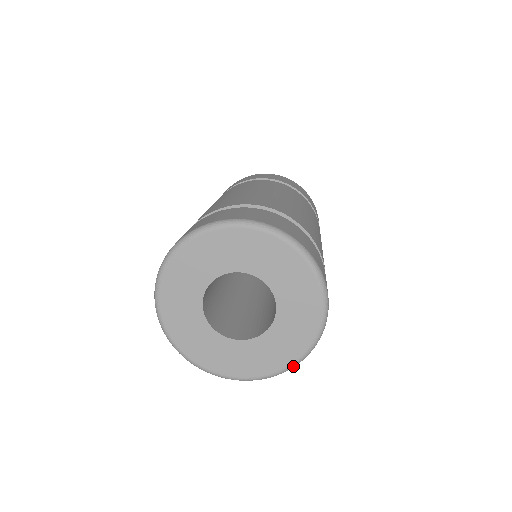
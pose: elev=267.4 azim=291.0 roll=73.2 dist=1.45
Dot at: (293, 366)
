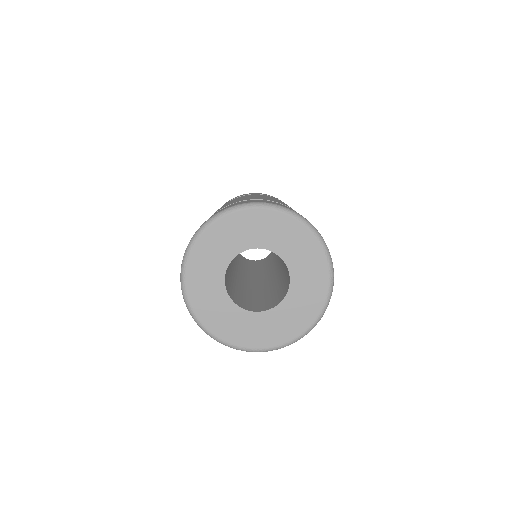
Dot at: (322, 315)
